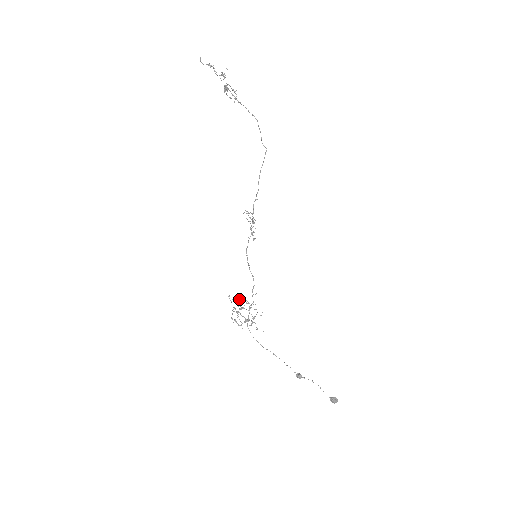
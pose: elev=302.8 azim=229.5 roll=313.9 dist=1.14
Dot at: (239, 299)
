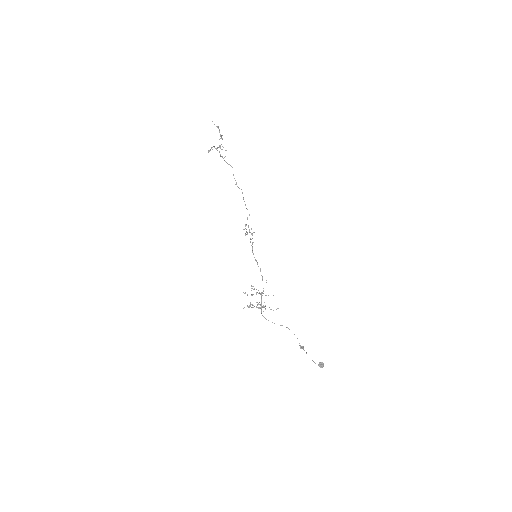
Dot at: (254, 289)
